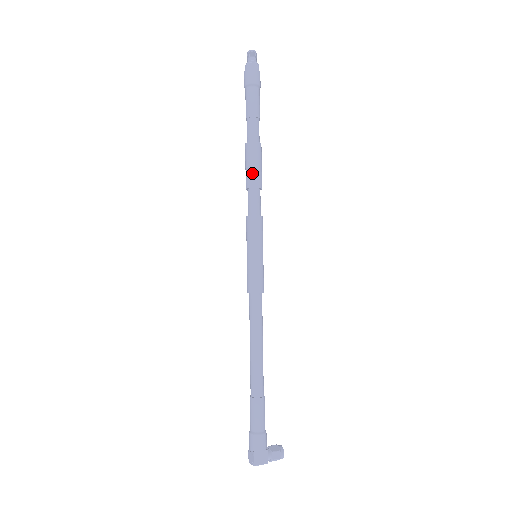
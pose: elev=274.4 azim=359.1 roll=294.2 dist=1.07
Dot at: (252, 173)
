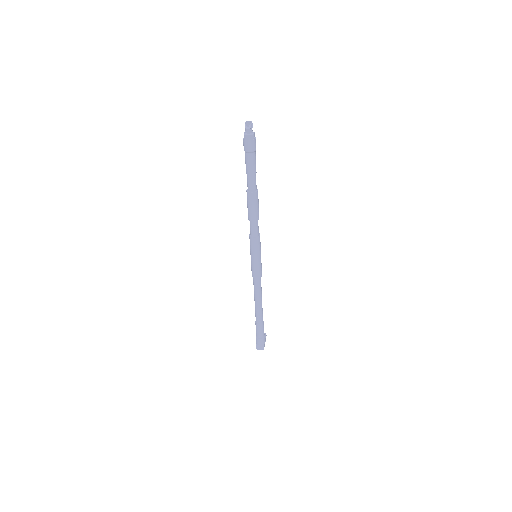
Dot at: (257, 212)
